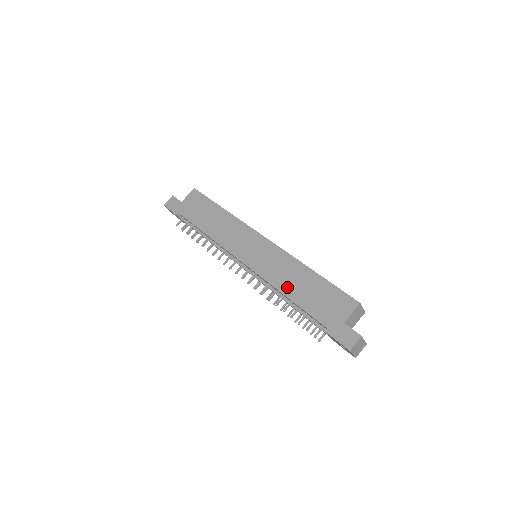
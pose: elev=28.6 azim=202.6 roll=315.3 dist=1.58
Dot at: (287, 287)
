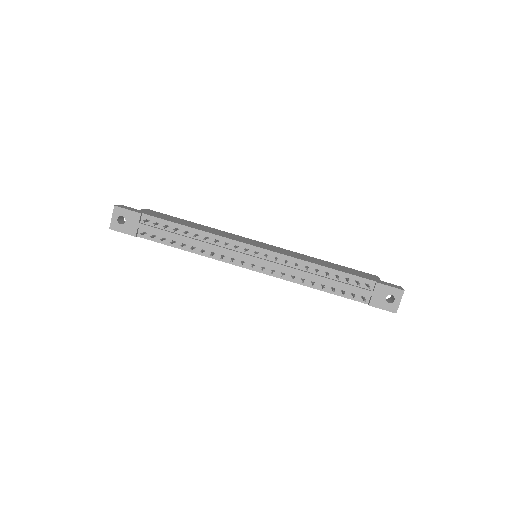
Dot at: (317, 263)
